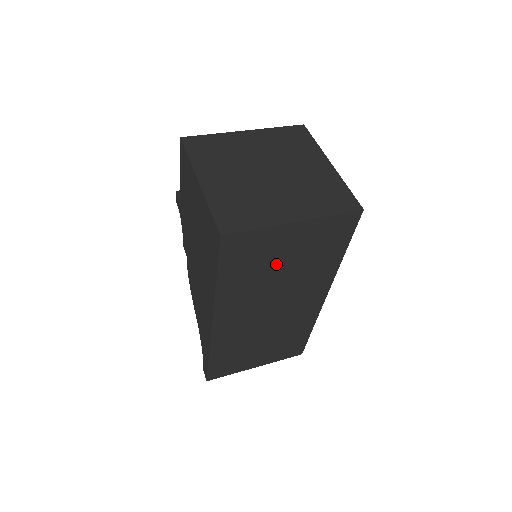
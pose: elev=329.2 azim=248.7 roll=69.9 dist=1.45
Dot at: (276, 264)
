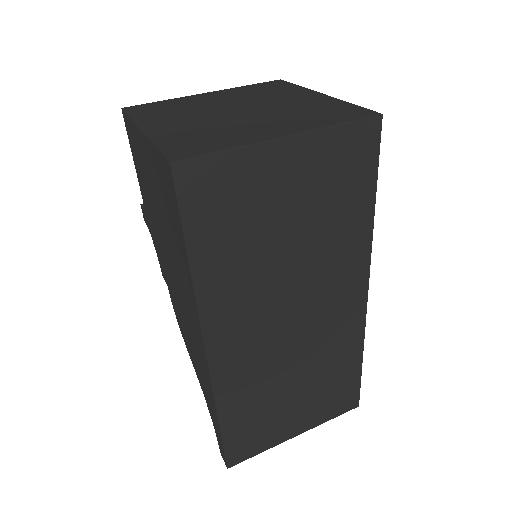
Dot at: (276, 226)
